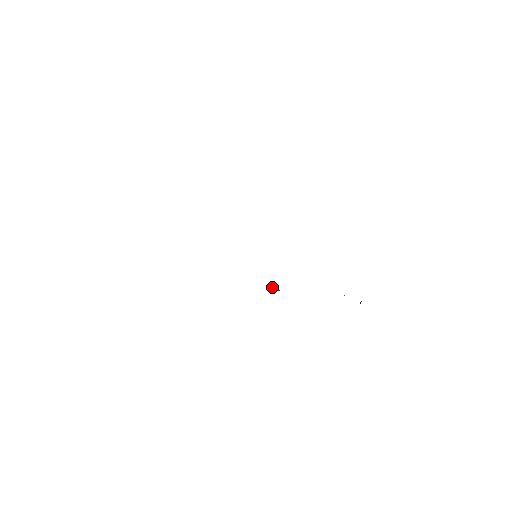
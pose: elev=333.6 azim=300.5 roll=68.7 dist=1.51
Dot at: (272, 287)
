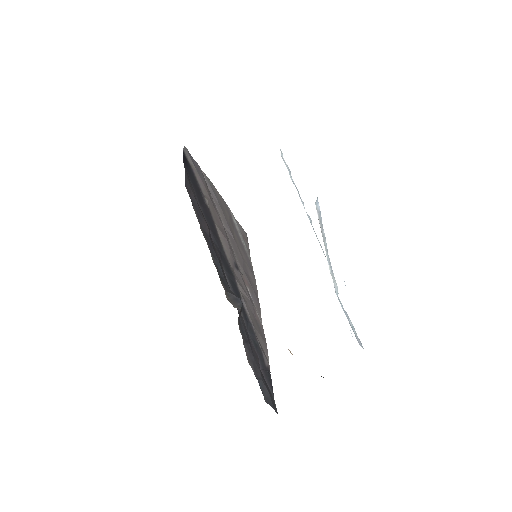
Dot at: (237, 298)
